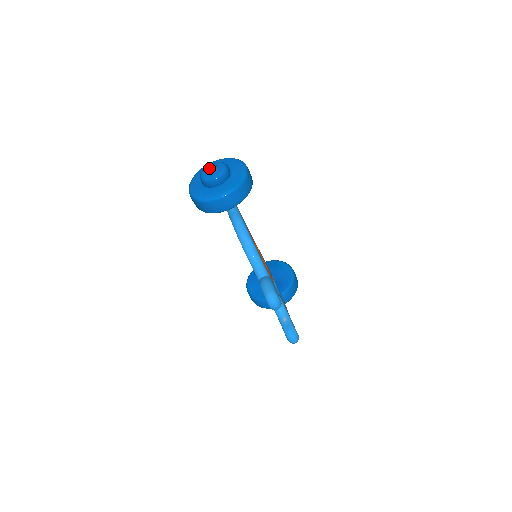
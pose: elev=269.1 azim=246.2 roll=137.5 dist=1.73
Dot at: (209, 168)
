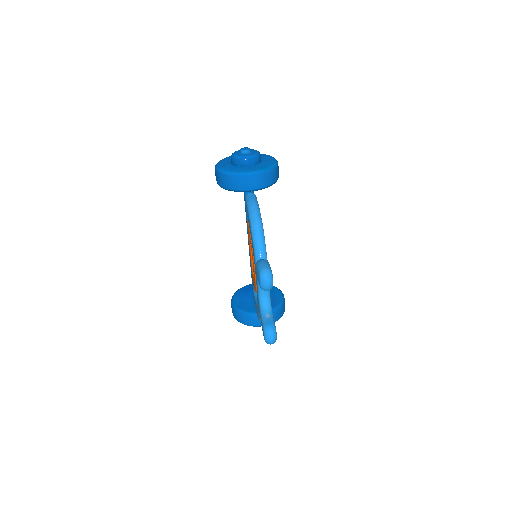
Dot at: (243, 148)
